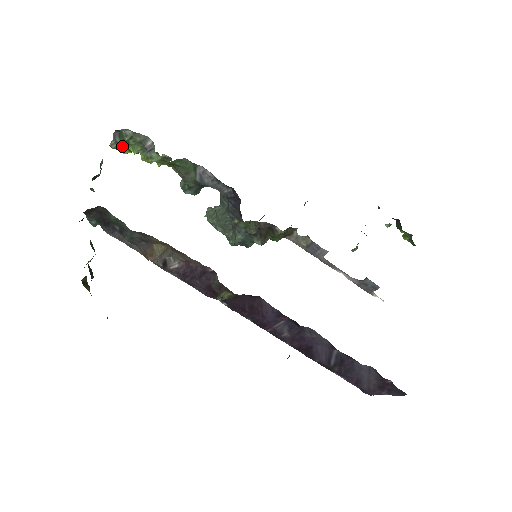
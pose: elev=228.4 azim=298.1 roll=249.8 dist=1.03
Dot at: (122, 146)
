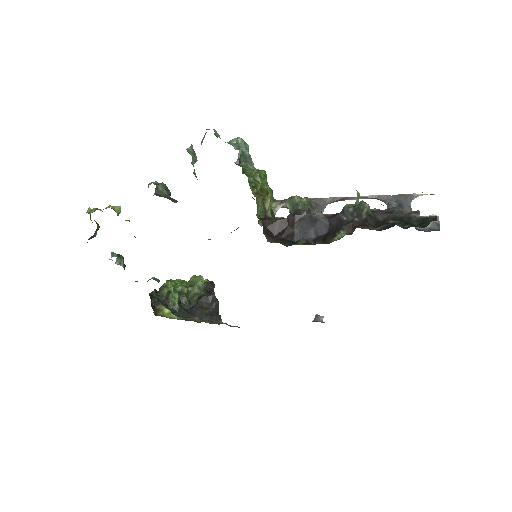
Dot at: occluded
